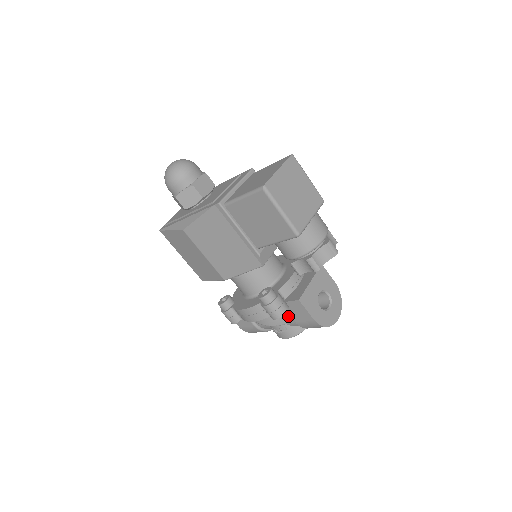
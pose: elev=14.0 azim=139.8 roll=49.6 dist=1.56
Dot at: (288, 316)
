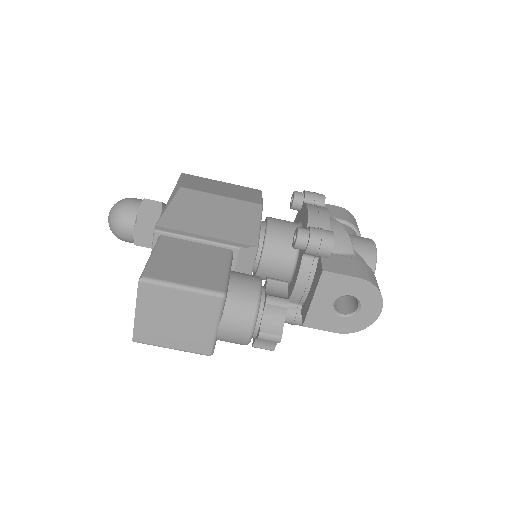
Dot at: occluded
